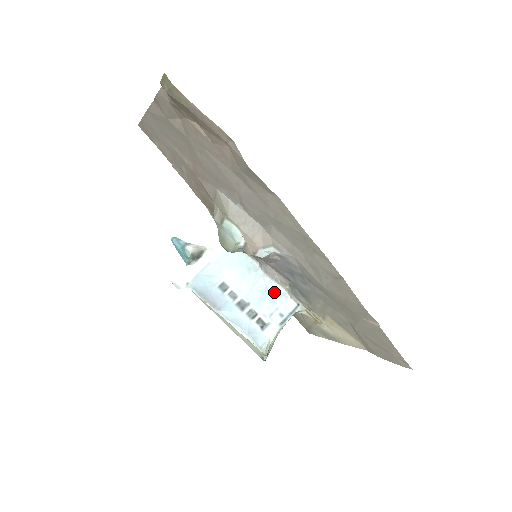
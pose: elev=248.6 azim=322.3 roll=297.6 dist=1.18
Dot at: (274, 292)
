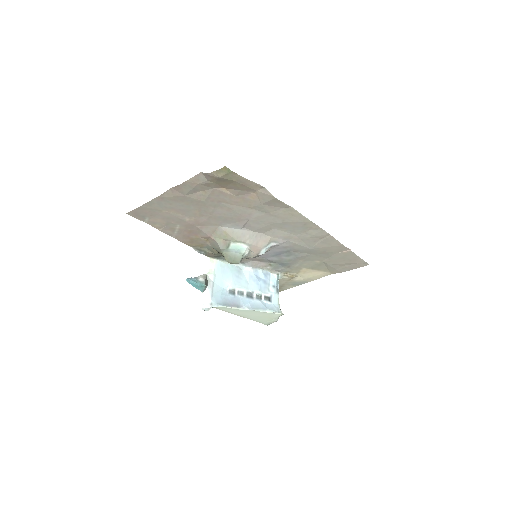
Dot at: (261, 276)
